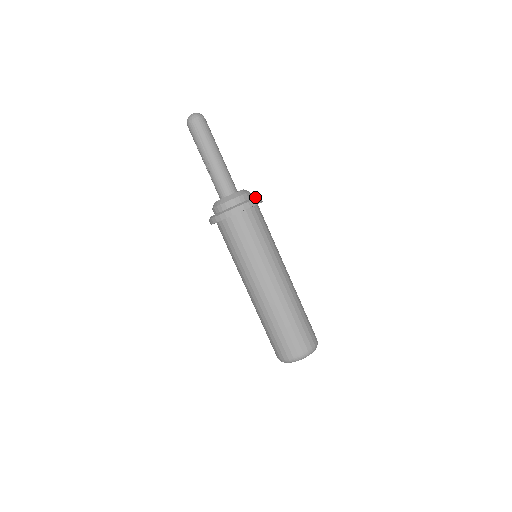
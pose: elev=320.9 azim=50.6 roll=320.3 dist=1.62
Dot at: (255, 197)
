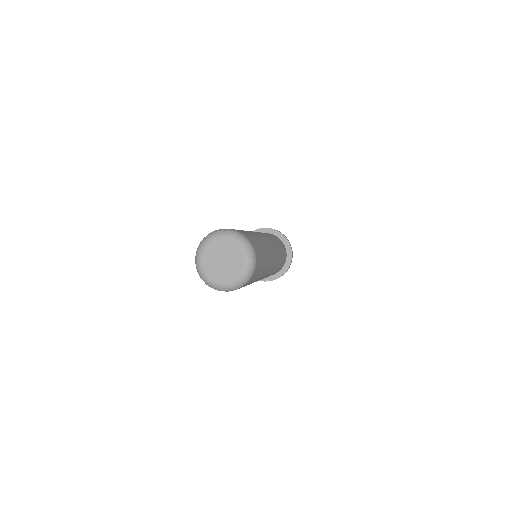
Dot at: occluded
